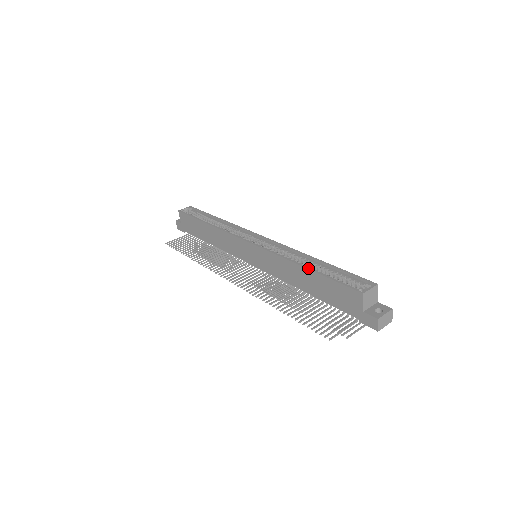
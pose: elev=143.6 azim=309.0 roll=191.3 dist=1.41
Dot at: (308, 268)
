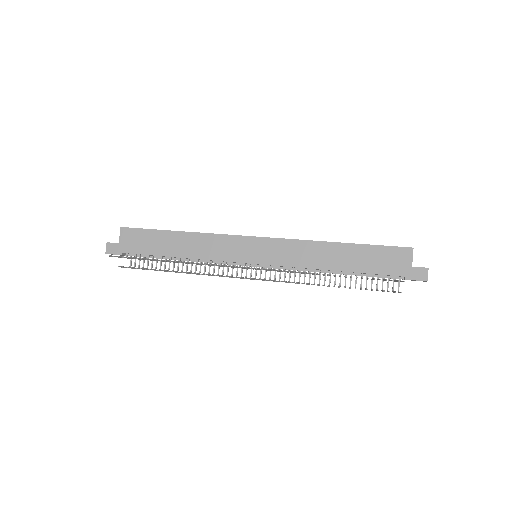
Dot at: occluded
